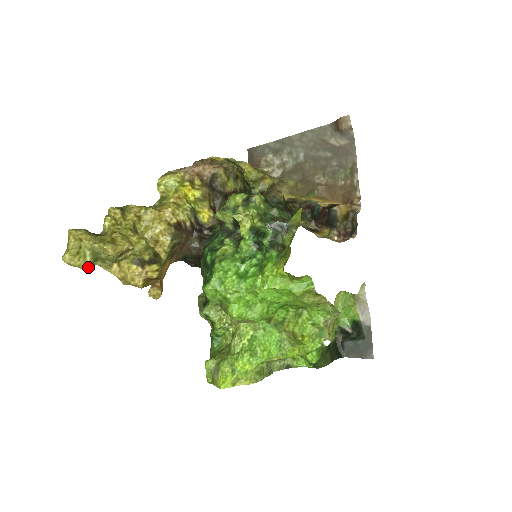
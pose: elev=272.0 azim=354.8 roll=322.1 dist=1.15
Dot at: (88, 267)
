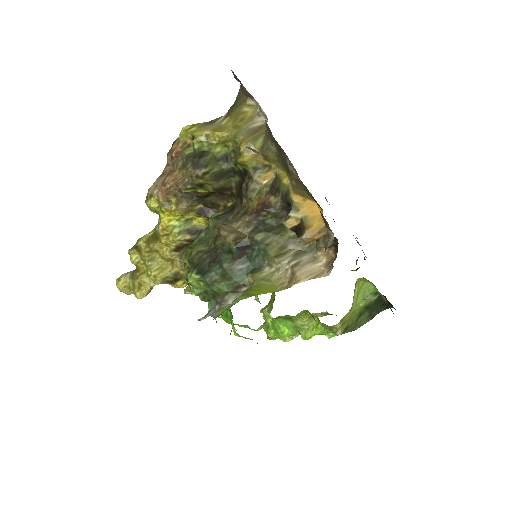
Dot at: occluded
